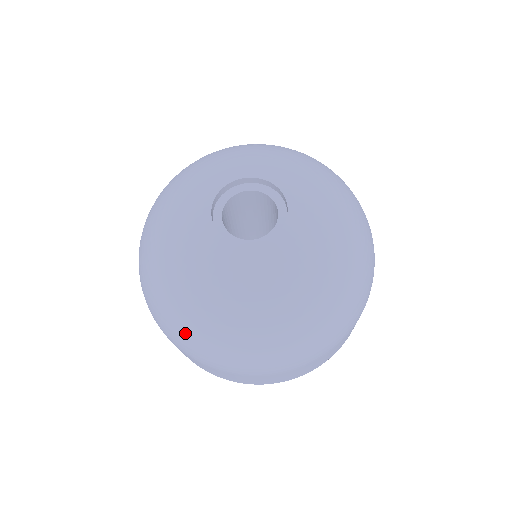
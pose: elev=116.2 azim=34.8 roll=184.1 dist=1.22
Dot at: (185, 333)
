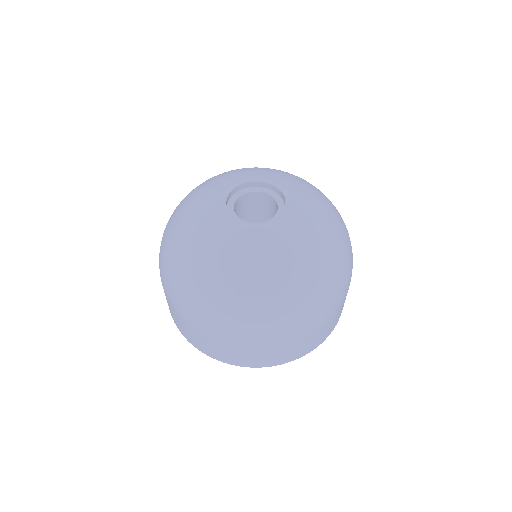
Dot at: (296, 307)
